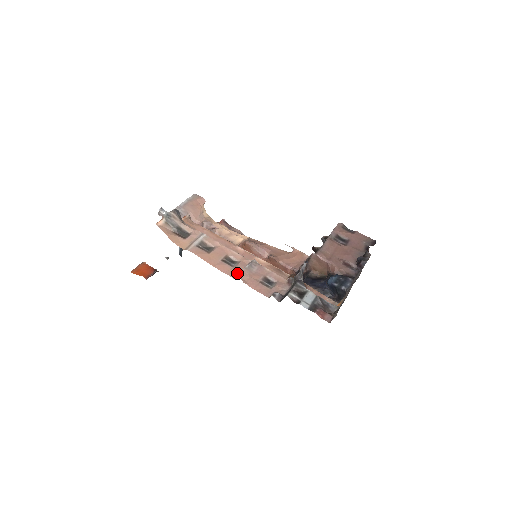
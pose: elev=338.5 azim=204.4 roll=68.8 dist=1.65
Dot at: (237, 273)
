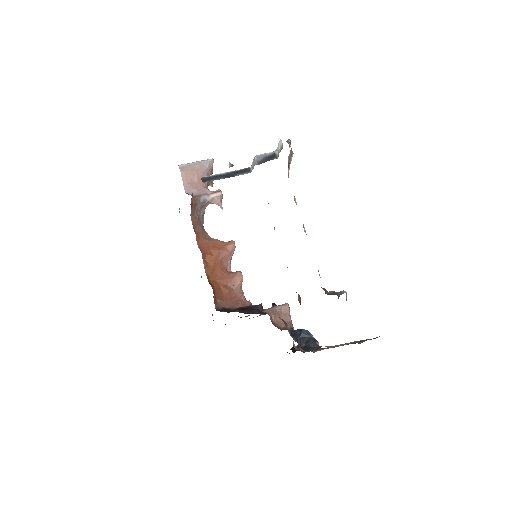
Dot at: occluded
